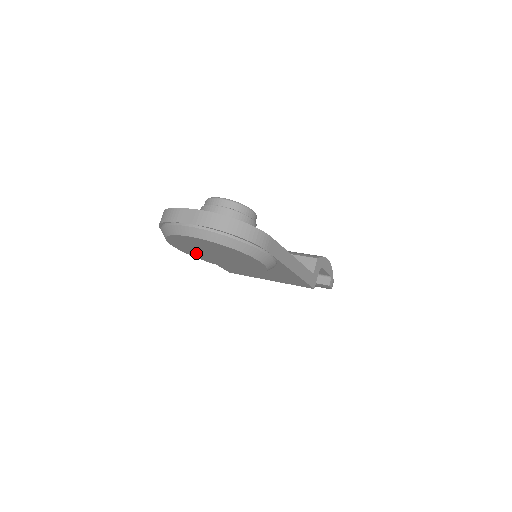
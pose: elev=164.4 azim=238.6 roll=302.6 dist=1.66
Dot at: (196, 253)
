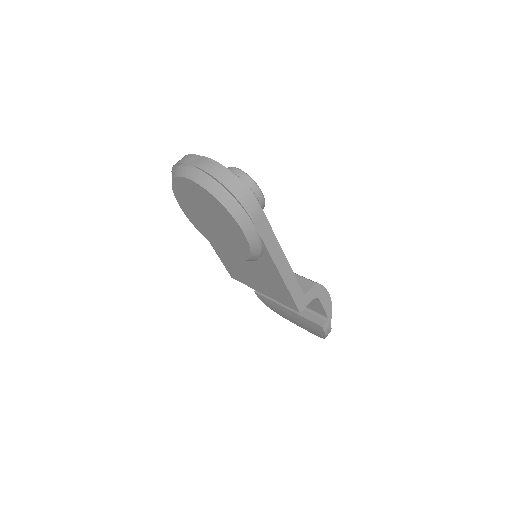
Dot at: (196, 219)
